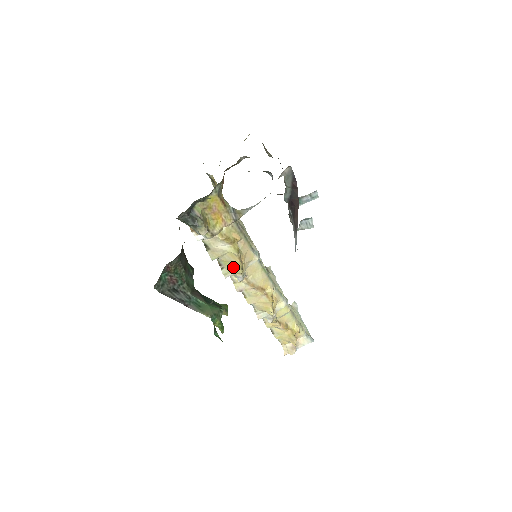
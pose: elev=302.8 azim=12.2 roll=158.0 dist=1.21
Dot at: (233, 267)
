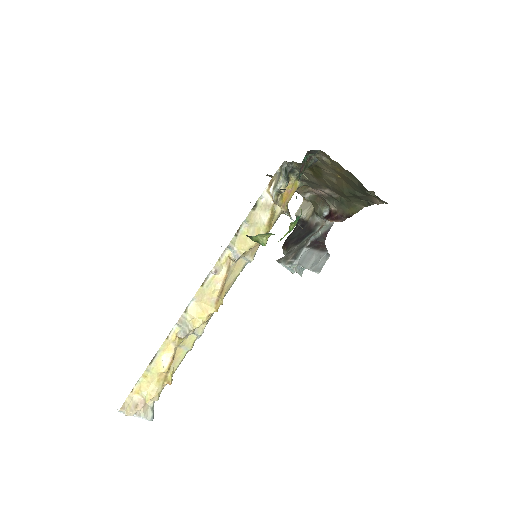
Dot at: (245, 242)
